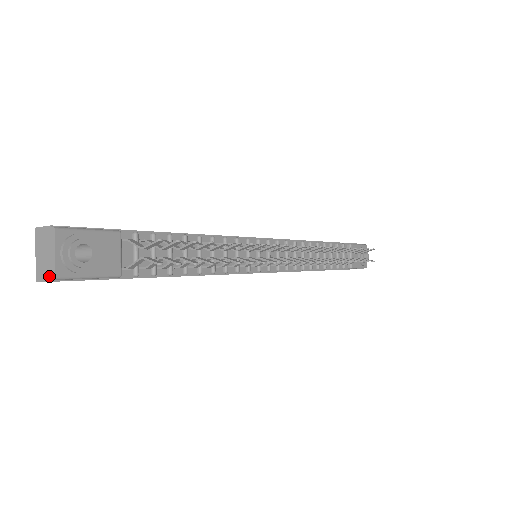
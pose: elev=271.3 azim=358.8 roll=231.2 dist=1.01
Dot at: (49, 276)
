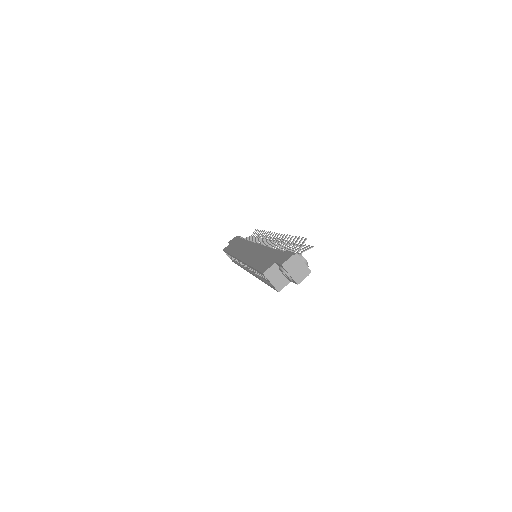
Dot at: (306, 274)
